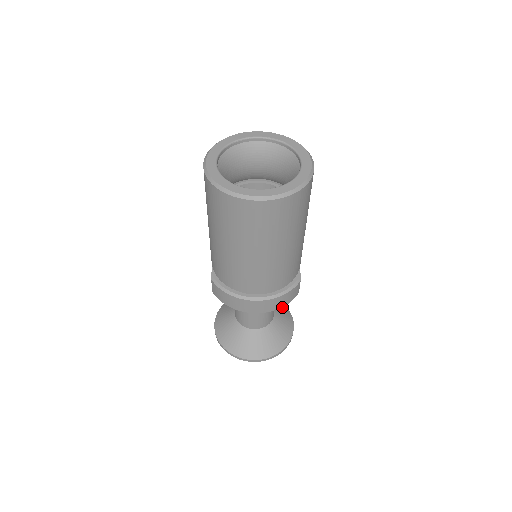
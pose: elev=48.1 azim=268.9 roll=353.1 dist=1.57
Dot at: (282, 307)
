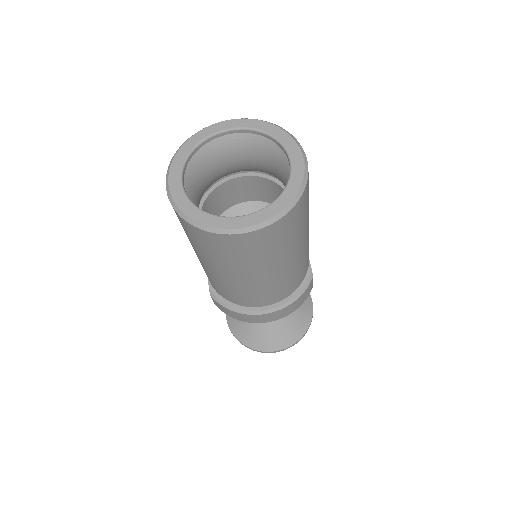
Dot at: occluded
